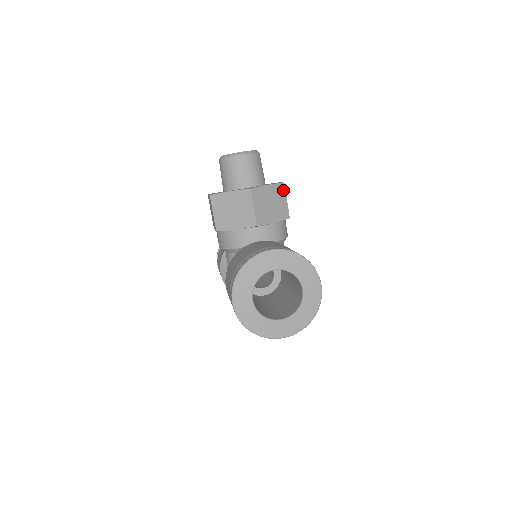
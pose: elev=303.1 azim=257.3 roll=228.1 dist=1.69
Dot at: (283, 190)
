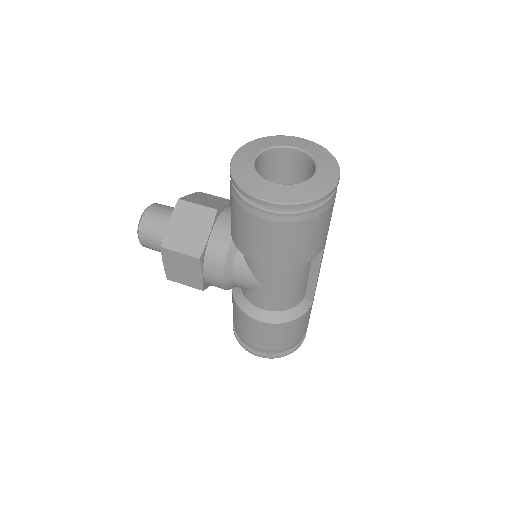
Dot at: (204, 194)
